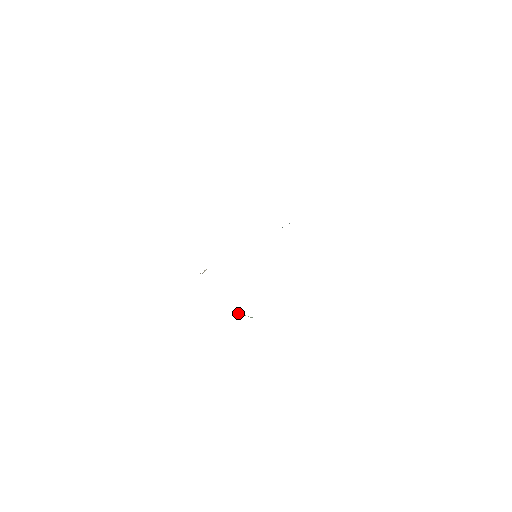
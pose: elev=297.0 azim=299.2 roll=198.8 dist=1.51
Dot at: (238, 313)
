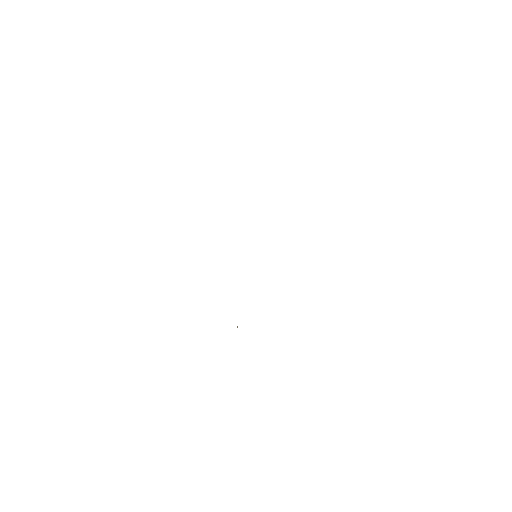
Dot at: occluded
